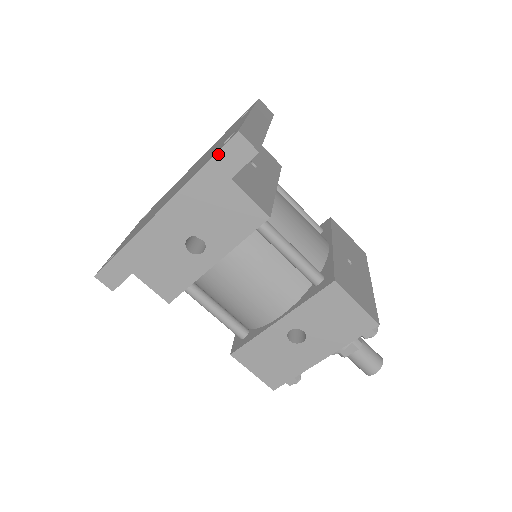
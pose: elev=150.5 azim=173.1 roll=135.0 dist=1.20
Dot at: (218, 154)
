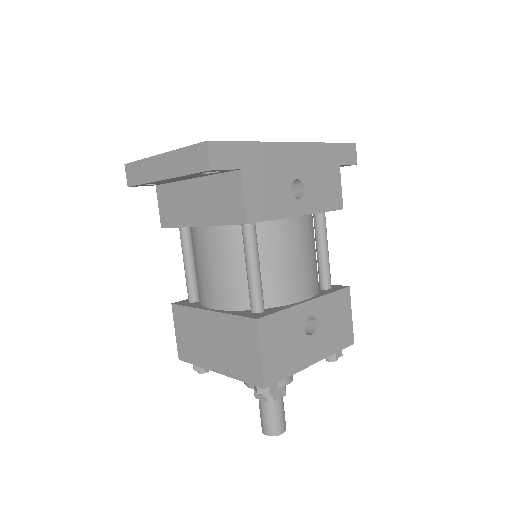
Dot at: (342, 144)
